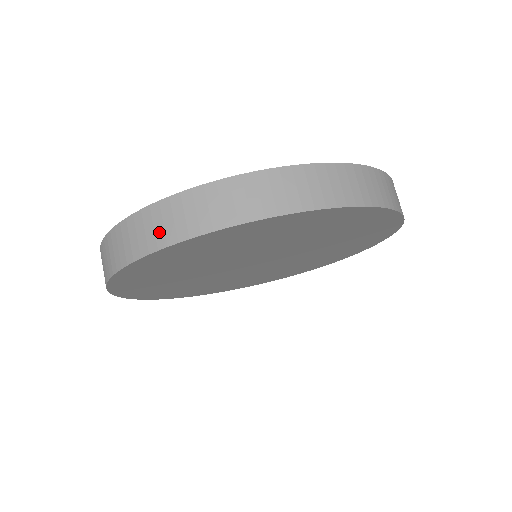
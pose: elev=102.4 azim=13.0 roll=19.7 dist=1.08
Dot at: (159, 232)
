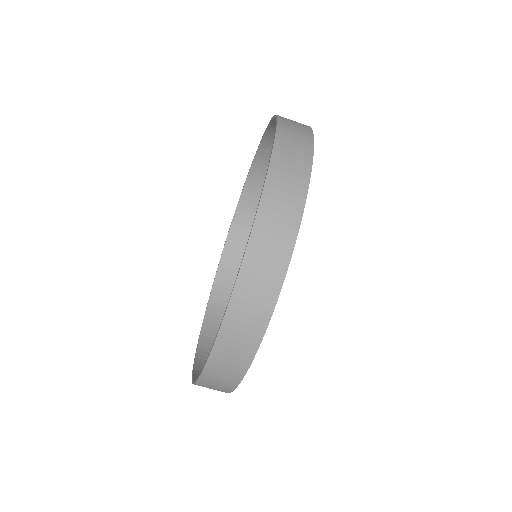
Dot at: (271, 266)
